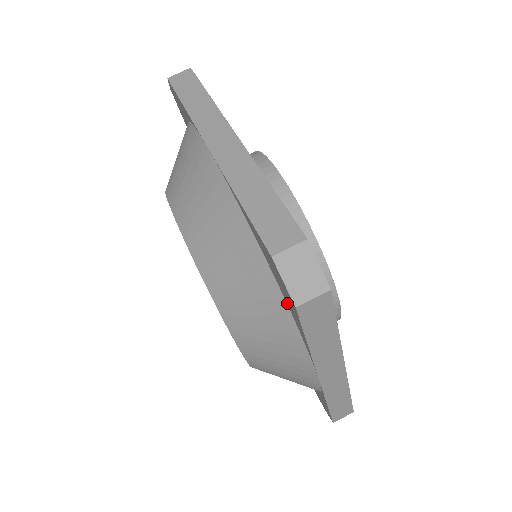
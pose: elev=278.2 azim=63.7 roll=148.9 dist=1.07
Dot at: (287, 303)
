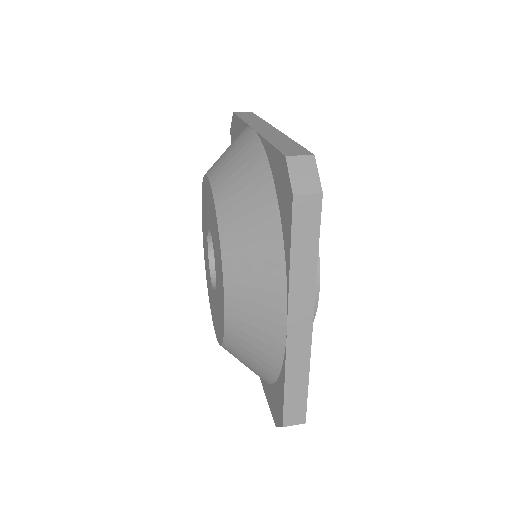
Dot at: (282, 223)
